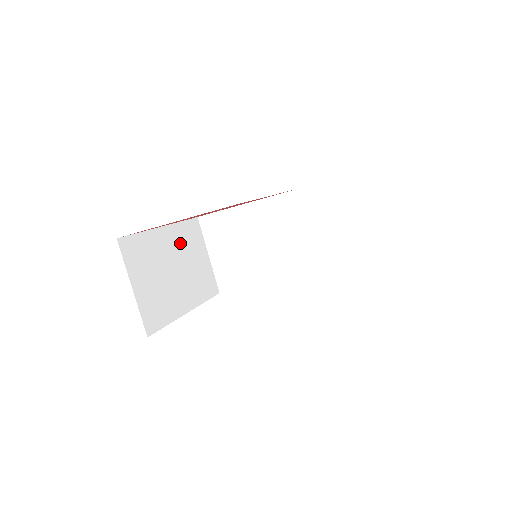
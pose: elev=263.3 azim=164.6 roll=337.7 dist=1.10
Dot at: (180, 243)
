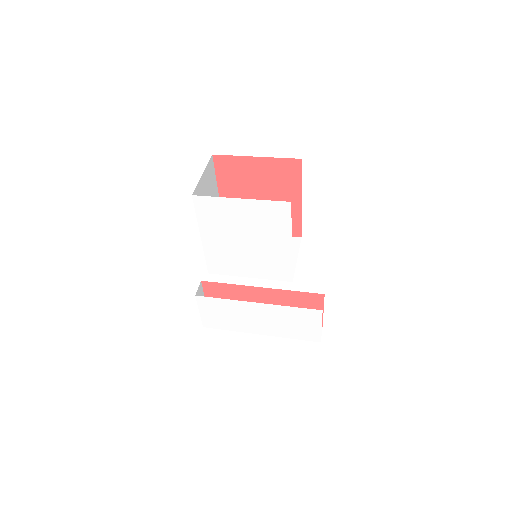
Dot at: occluded
